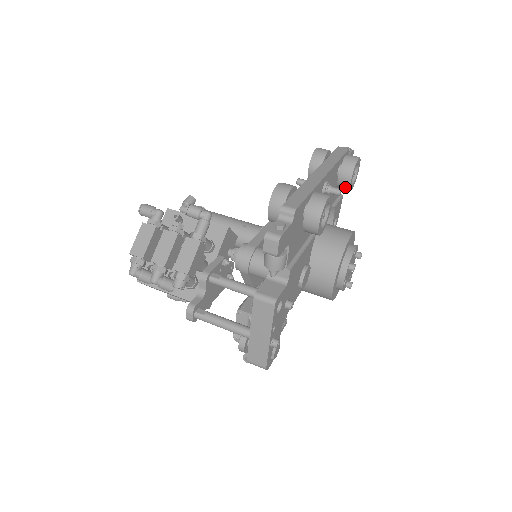
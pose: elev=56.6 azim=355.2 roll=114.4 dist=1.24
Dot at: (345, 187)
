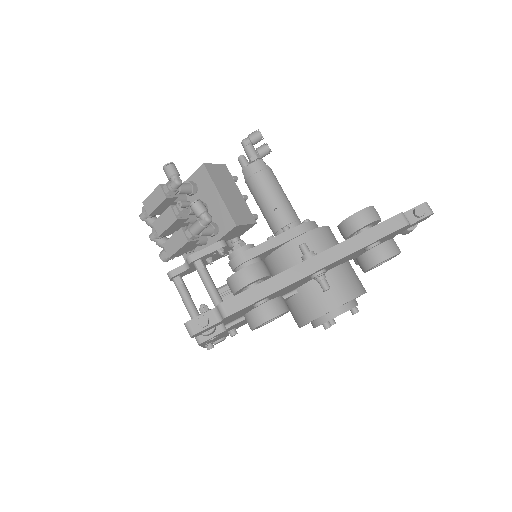
Dot at: occluded
